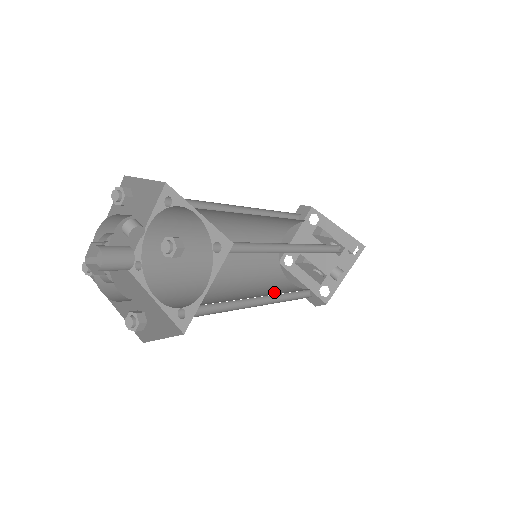
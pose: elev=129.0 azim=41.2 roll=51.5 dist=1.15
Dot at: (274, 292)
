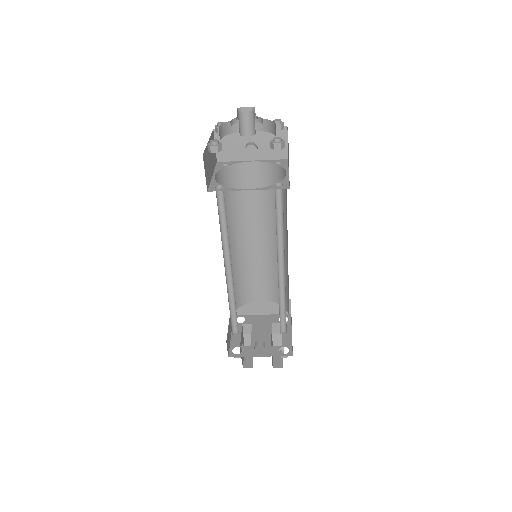
Dot at: occluded
